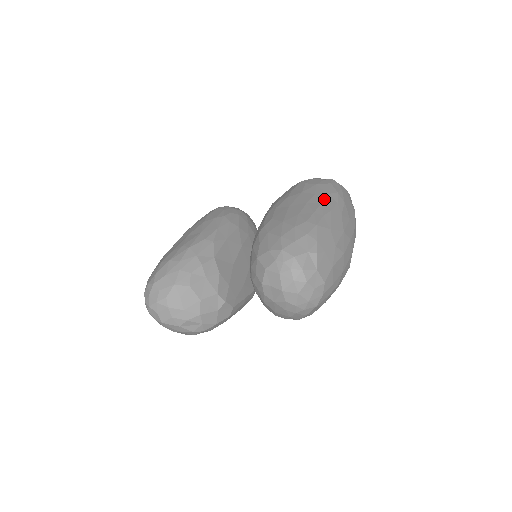
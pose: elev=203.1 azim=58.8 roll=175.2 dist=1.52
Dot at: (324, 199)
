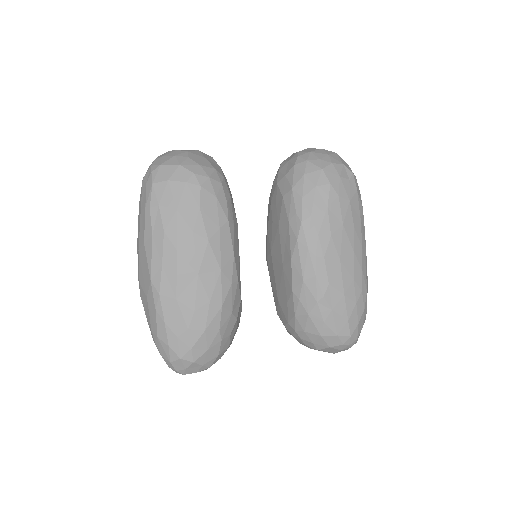
Dot at: (362, 236)
